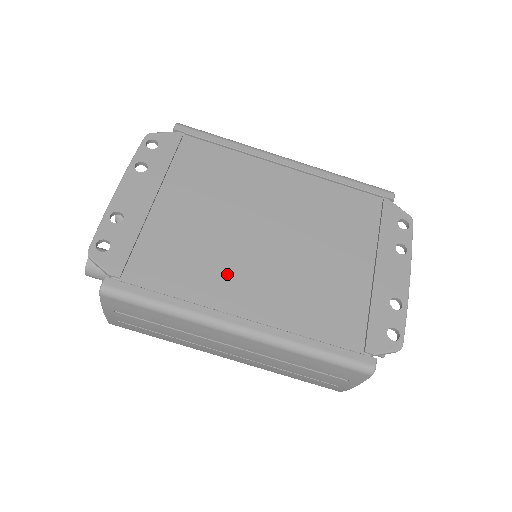
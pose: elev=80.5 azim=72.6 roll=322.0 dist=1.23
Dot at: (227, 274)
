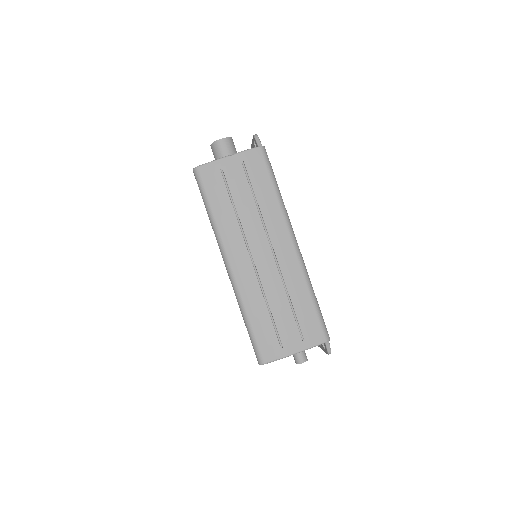
Dot at: occluded
